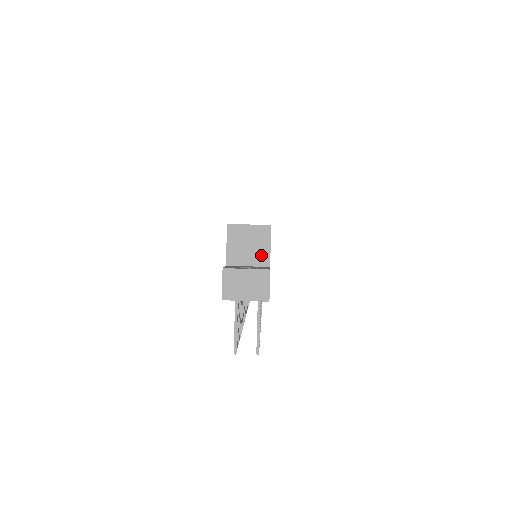
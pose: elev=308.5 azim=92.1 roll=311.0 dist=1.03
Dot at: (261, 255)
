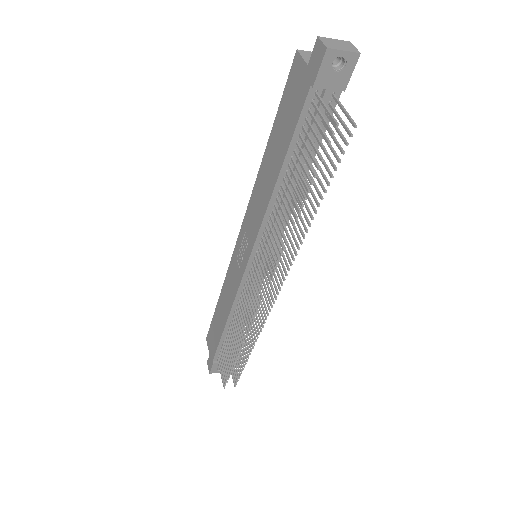
Dot at: occluded
